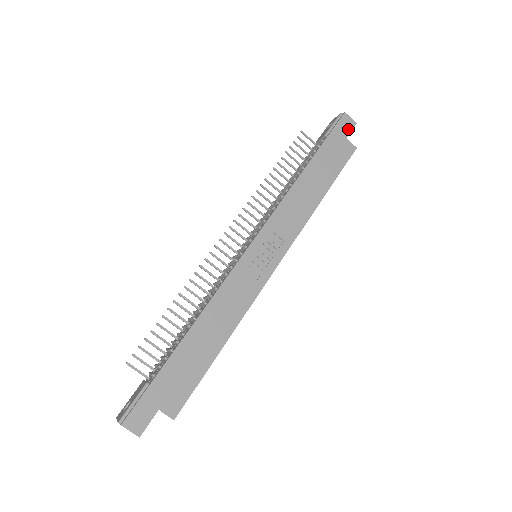
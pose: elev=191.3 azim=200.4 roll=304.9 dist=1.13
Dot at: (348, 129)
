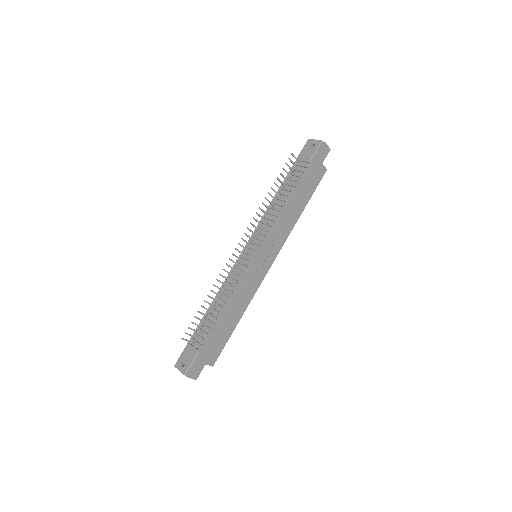
Dot at: (325, 156)
